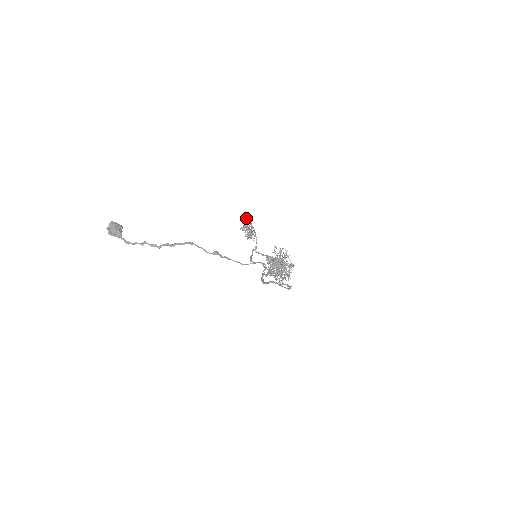
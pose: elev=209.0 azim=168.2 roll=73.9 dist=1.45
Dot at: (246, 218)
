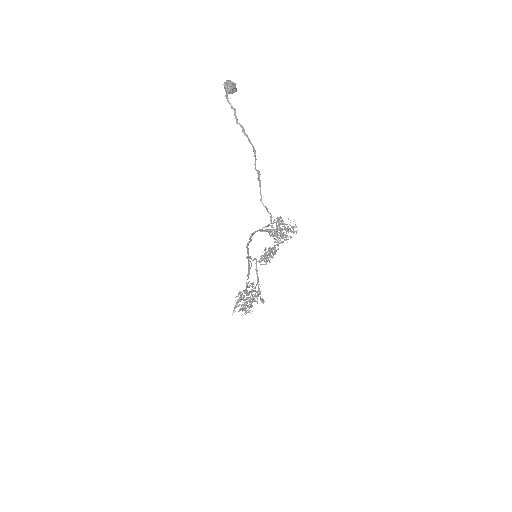
Dot at: occluded
